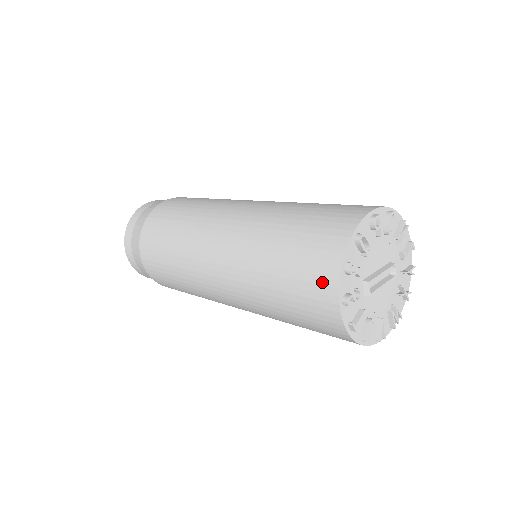
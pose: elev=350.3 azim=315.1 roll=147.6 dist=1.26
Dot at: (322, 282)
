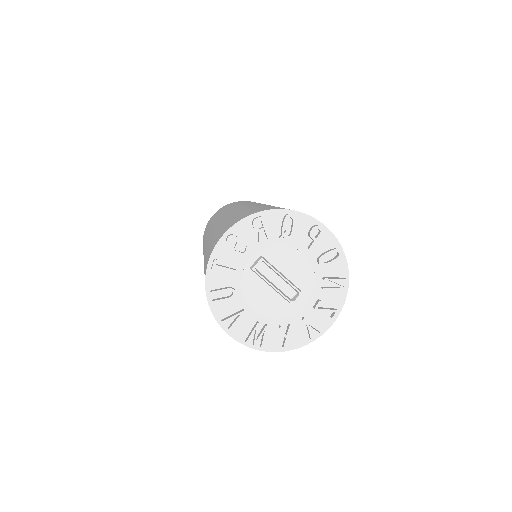
Dot at: (237, 220)
